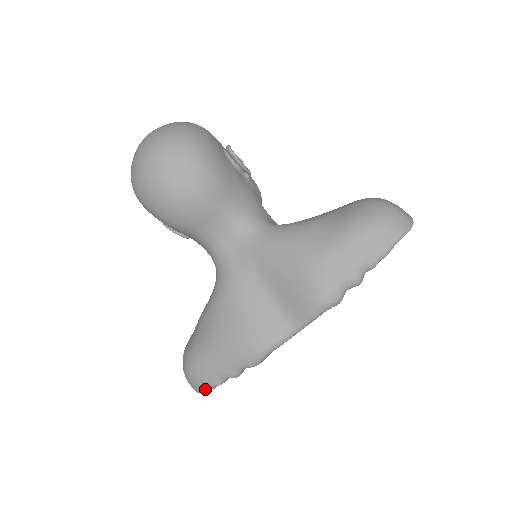
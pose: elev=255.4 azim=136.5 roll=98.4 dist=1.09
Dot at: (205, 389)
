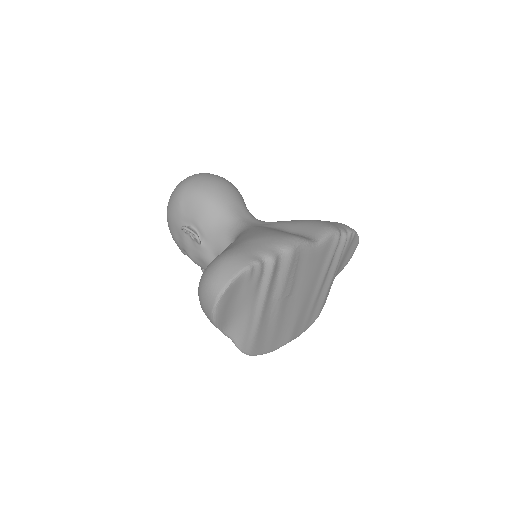
Dot at: (242, 268)
